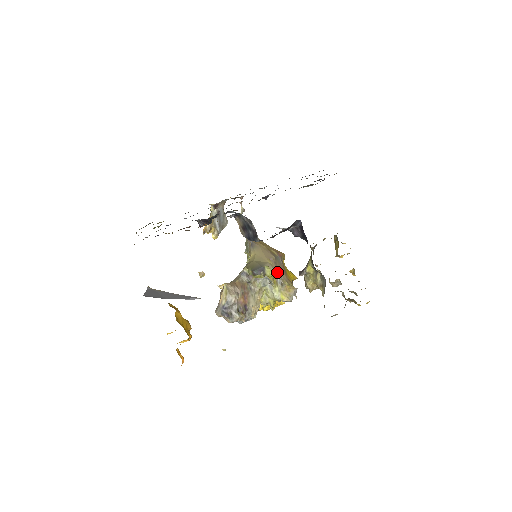
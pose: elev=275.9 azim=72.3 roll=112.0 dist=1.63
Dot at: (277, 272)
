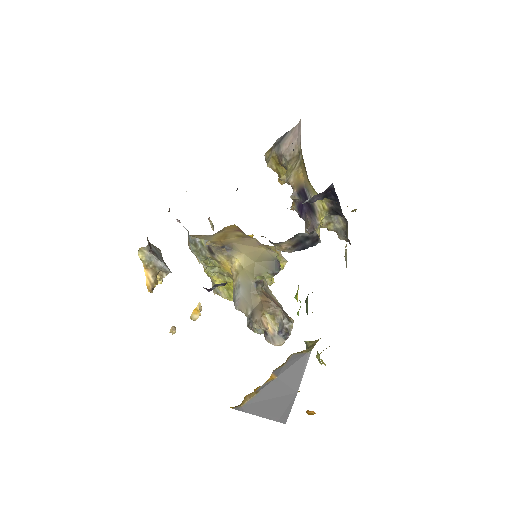
Dot at: occluded
